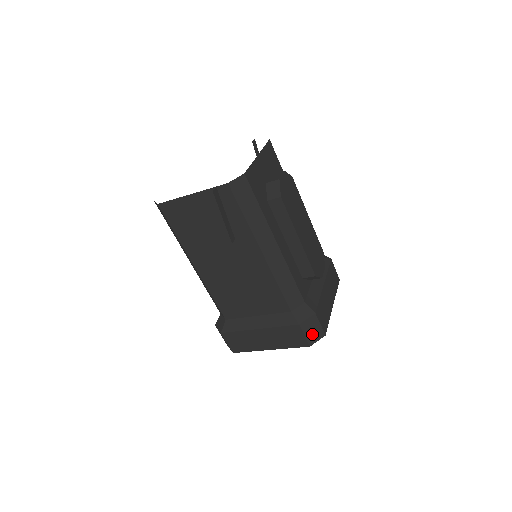
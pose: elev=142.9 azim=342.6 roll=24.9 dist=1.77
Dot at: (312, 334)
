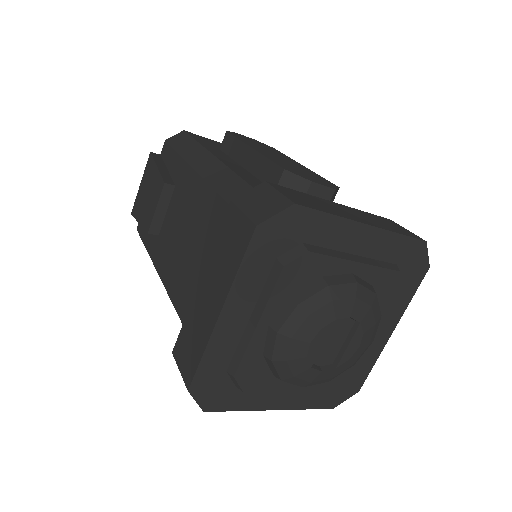
Dot at: (261, 208)
